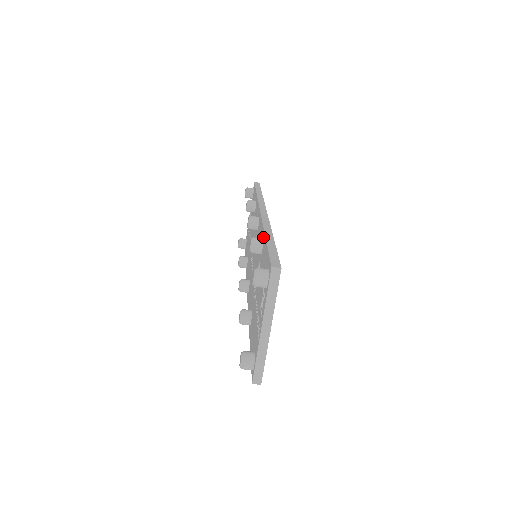
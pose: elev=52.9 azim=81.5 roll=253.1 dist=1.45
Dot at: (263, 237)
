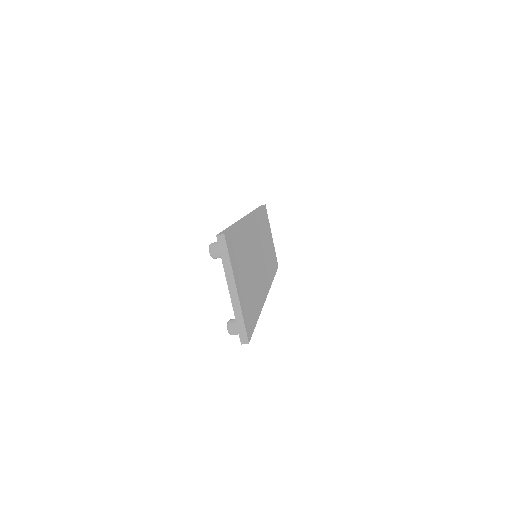
Dot at: occluded
